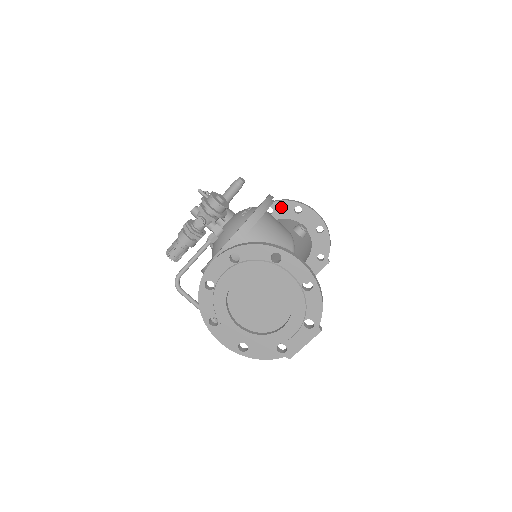
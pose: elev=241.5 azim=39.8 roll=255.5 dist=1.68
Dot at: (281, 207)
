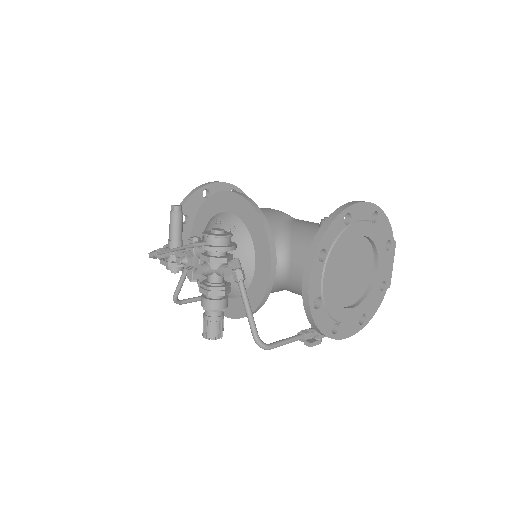
Dot at: (191, 206)
